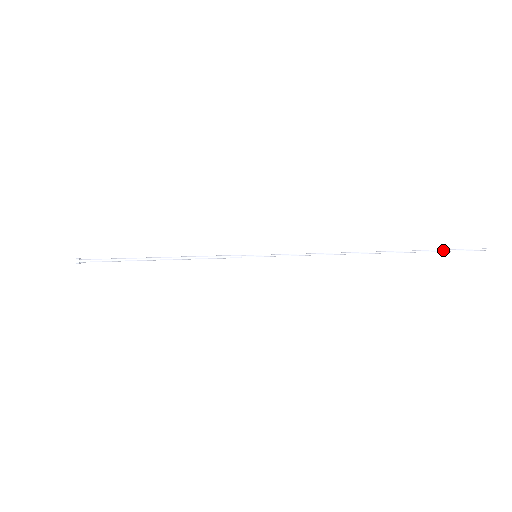
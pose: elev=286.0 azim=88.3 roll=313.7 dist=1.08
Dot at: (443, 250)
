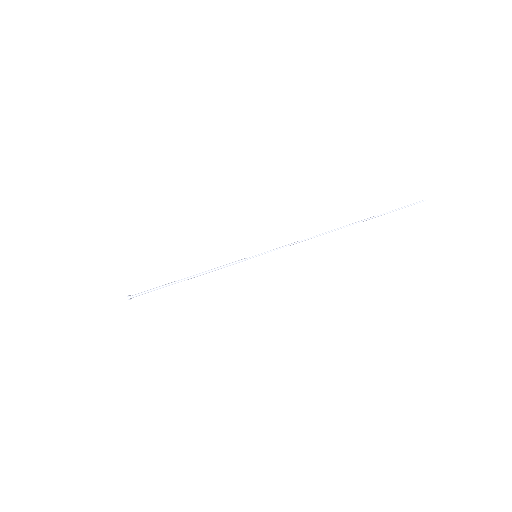
Dot at: (393, 211)
